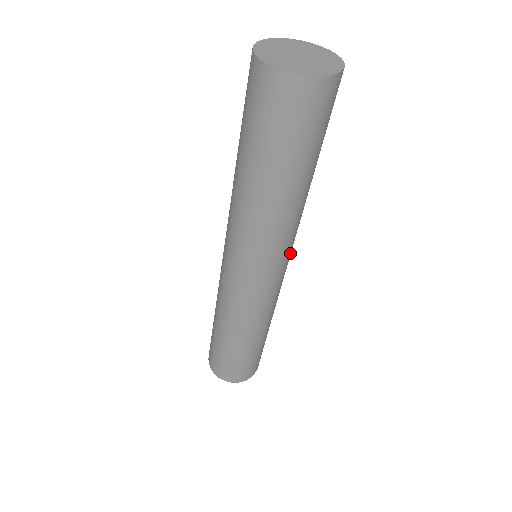
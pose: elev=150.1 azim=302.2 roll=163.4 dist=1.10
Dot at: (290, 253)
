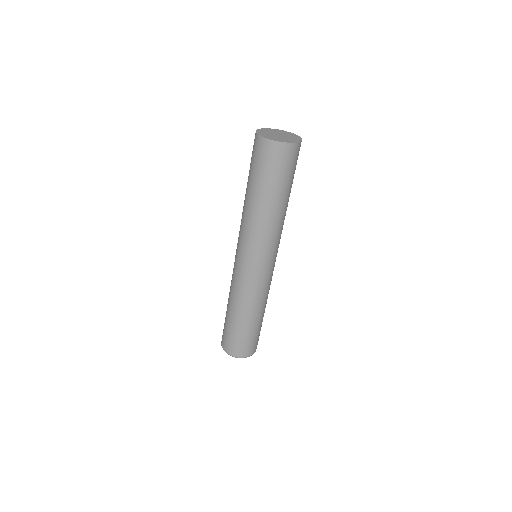
Dot at: (274, 254)
